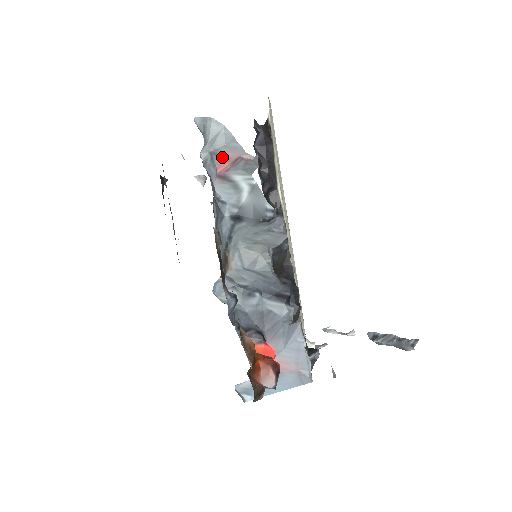
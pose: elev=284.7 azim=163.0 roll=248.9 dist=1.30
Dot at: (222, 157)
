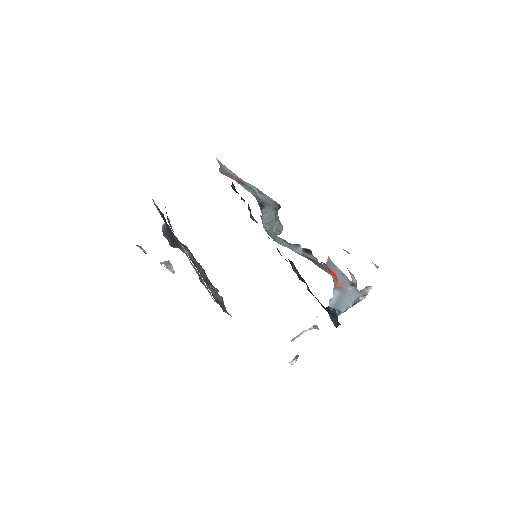
Dot at: (231, 177)
